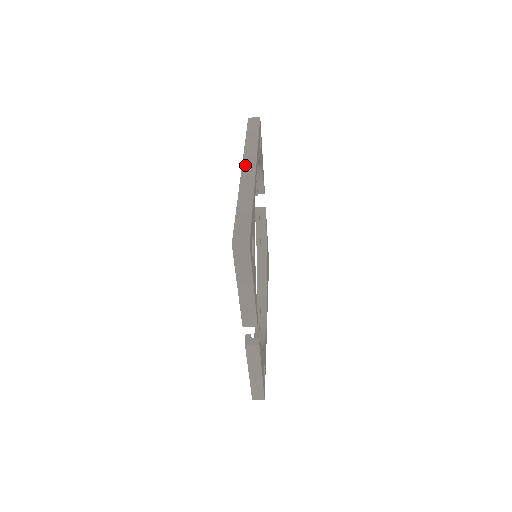
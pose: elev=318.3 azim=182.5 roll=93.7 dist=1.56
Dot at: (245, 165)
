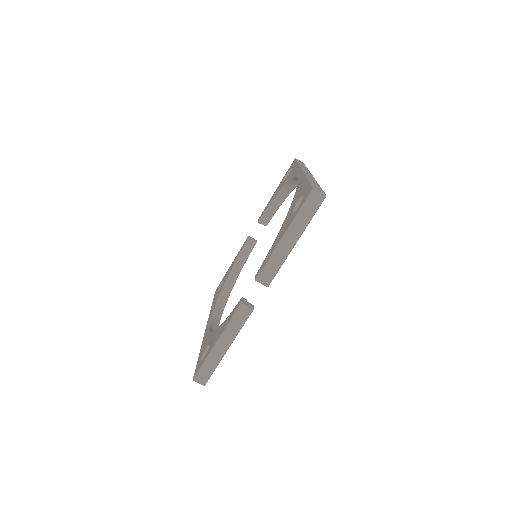
Dot at: (305, 170)
